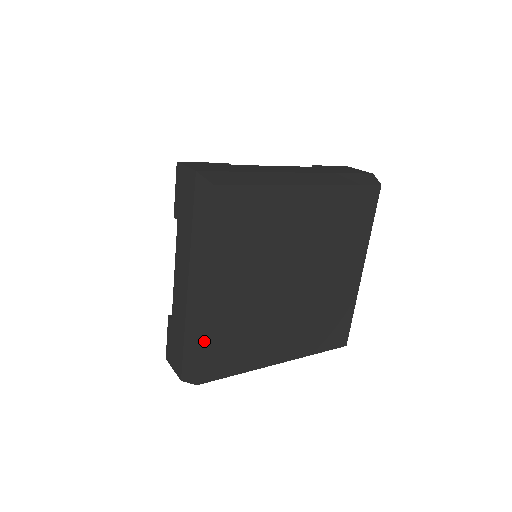
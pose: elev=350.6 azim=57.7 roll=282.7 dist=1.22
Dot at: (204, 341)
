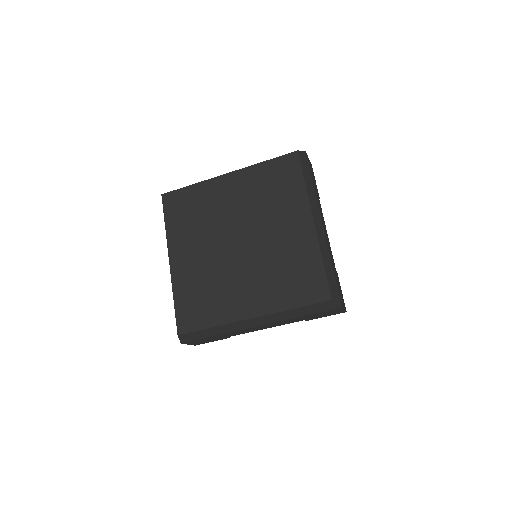
Dot at: (176, 297)
